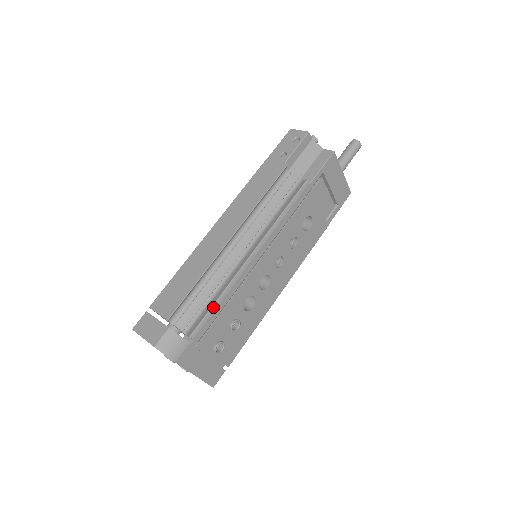
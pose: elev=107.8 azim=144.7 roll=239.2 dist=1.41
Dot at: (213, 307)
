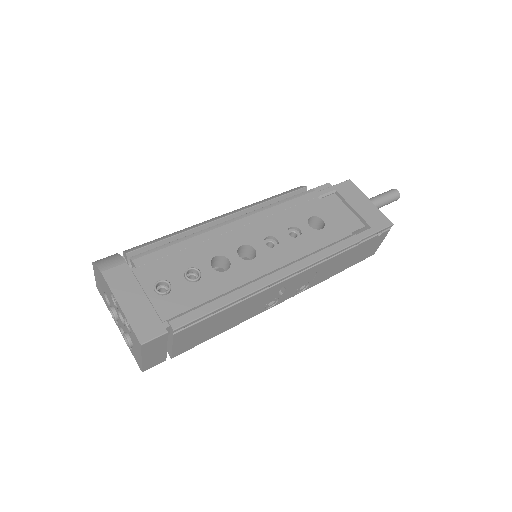
Dot at: (169, 244)
